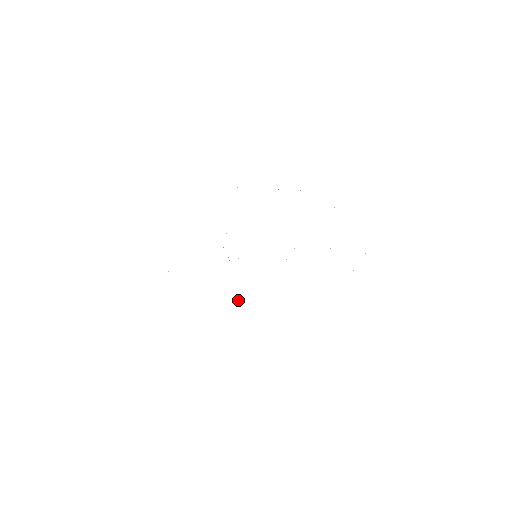
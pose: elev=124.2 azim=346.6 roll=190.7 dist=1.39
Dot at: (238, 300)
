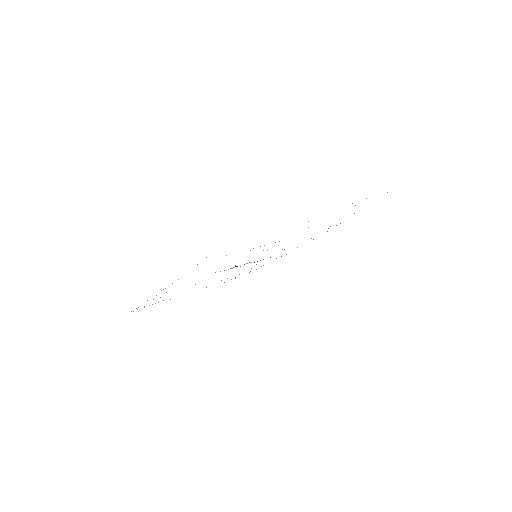
Dot at: occluded
